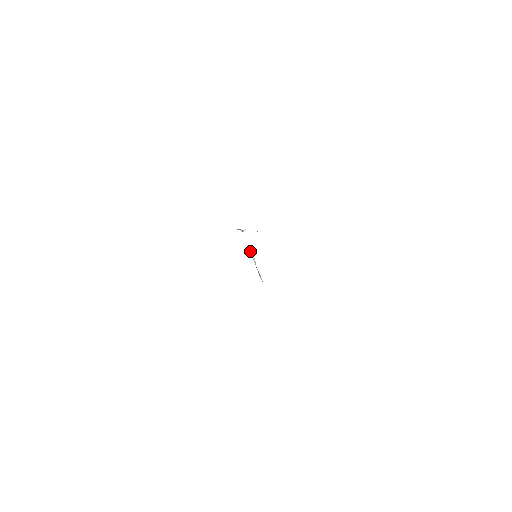
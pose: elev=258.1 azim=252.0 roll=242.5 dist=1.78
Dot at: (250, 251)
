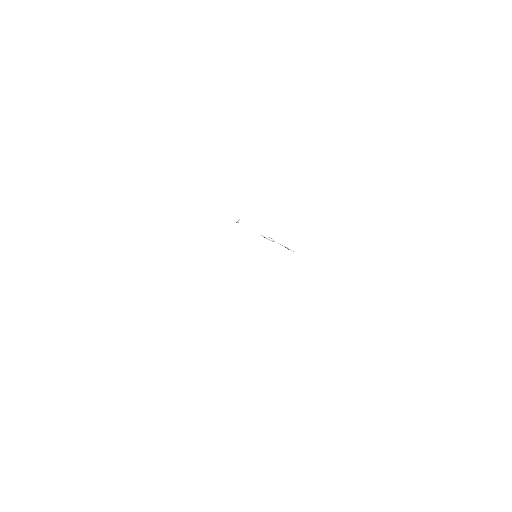
Dot at: occluded
